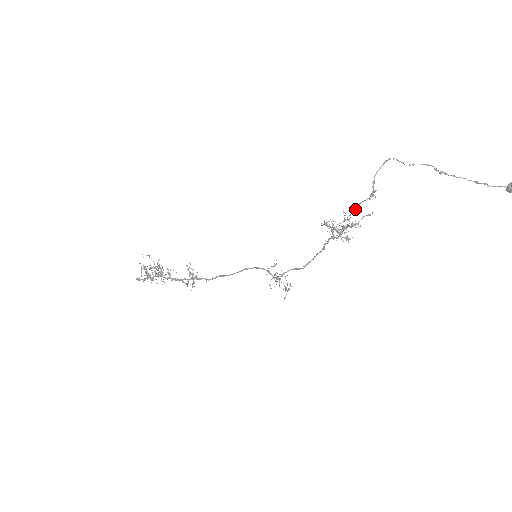
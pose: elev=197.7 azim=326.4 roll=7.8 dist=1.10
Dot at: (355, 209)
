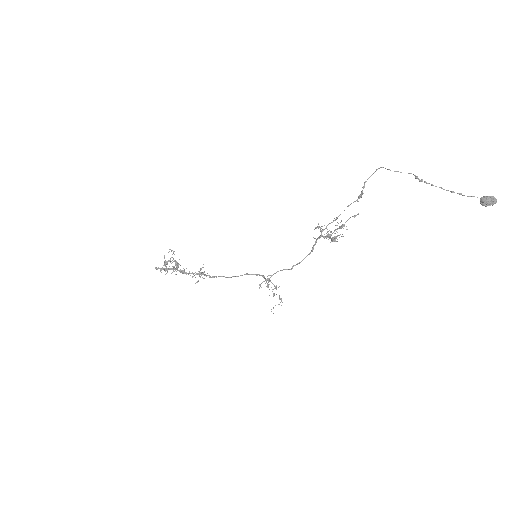
Dot at: (344, 210)
